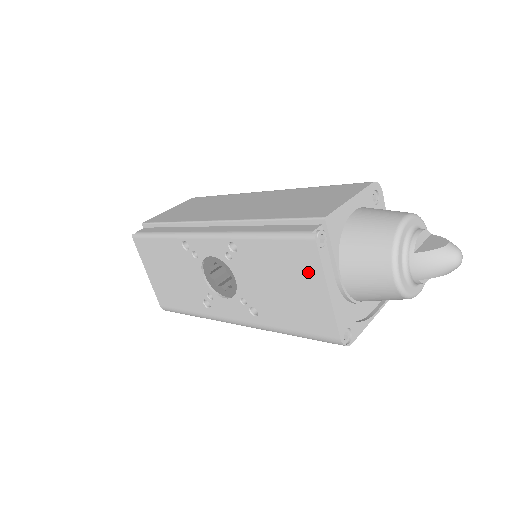
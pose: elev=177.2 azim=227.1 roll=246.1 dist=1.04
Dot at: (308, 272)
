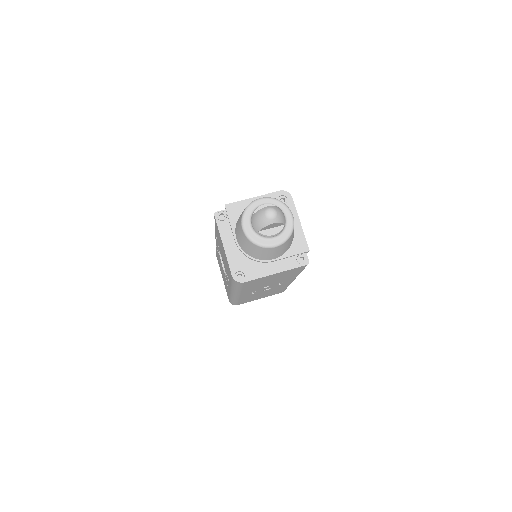
Dot at: occluded
